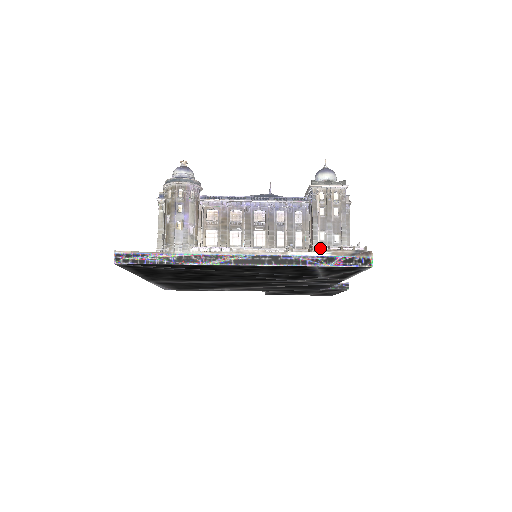
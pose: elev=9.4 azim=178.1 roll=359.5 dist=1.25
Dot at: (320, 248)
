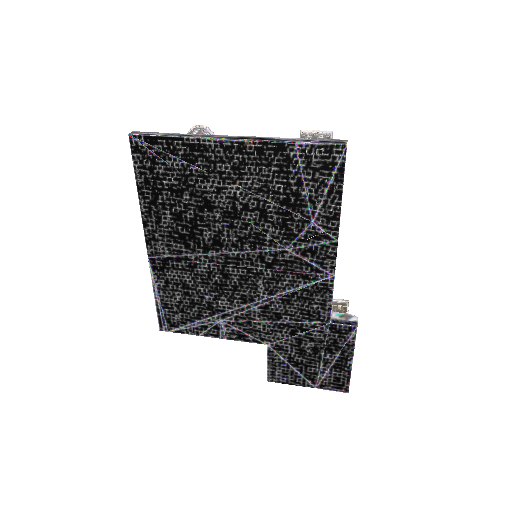
Dot at: occluded
